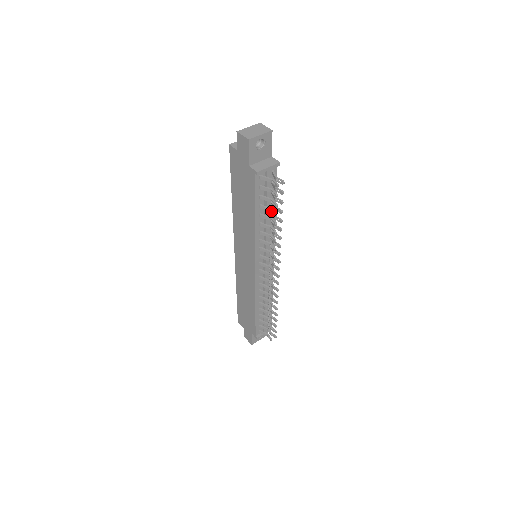
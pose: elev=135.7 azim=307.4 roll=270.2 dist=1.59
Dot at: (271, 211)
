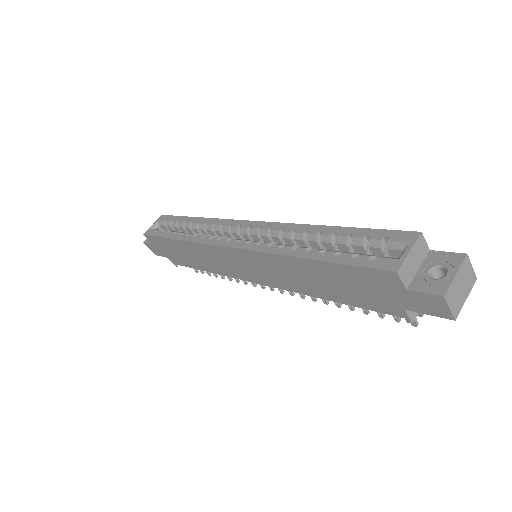
Dot at: occluded
